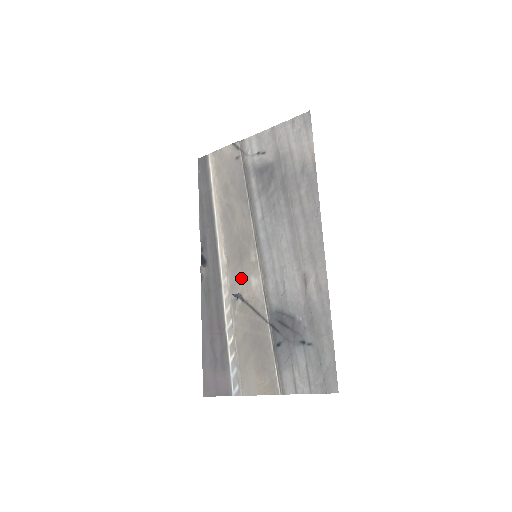
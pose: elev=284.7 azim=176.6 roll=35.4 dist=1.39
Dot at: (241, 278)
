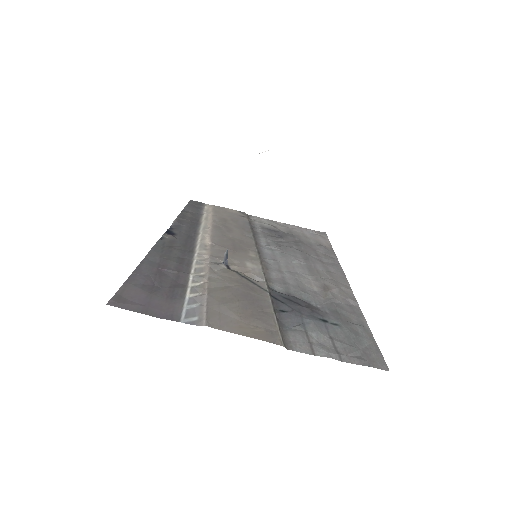
Dot at: (231, 257)
